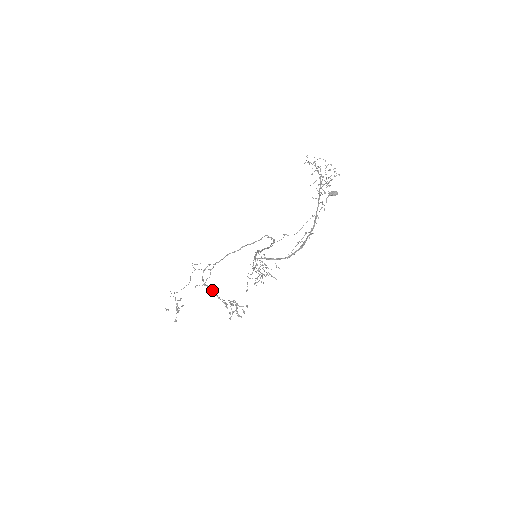
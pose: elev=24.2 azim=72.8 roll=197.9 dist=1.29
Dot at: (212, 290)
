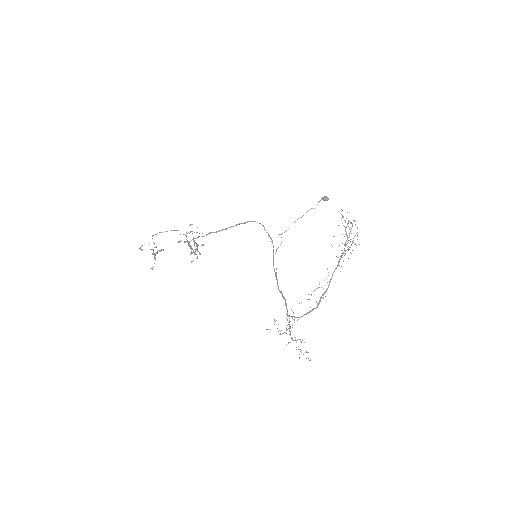
Dot at: (191, 246)
